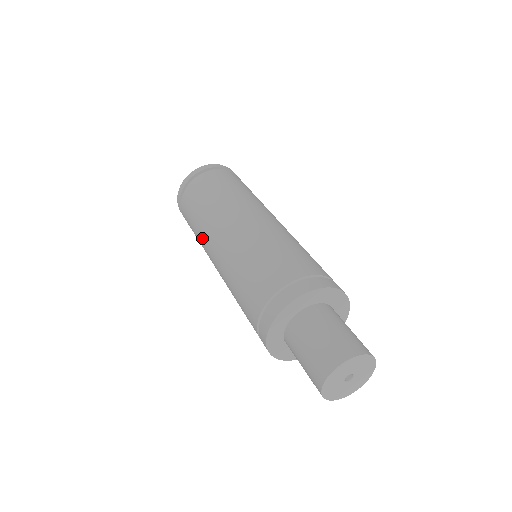
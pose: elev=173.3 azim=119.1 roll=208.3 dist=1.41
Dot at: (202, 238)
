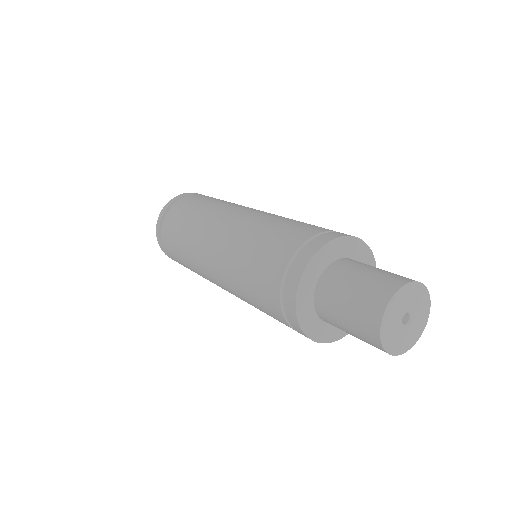
Dot at: (192, 247)
